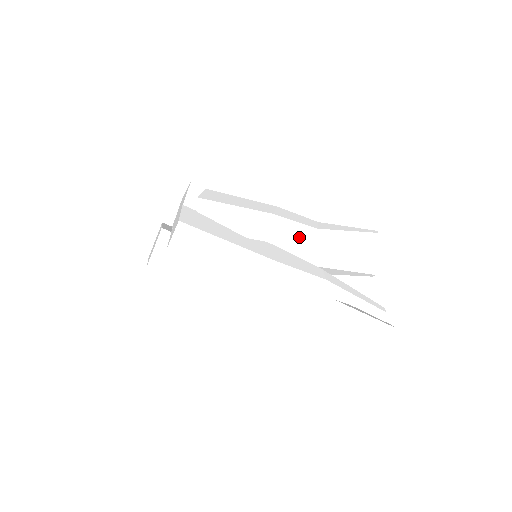
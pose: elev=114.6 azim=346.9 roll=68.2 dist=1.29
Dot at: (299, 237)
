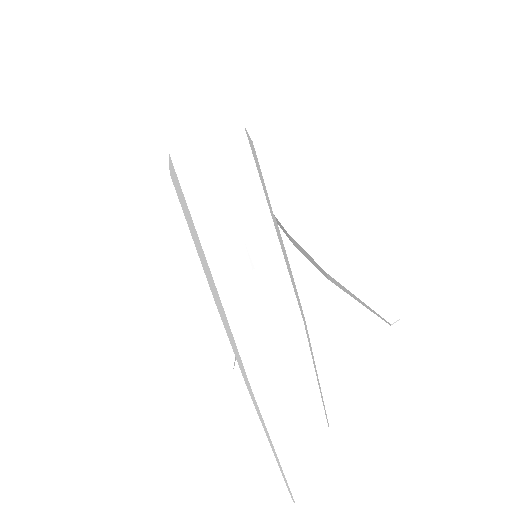
Dot at: (320, 253)
